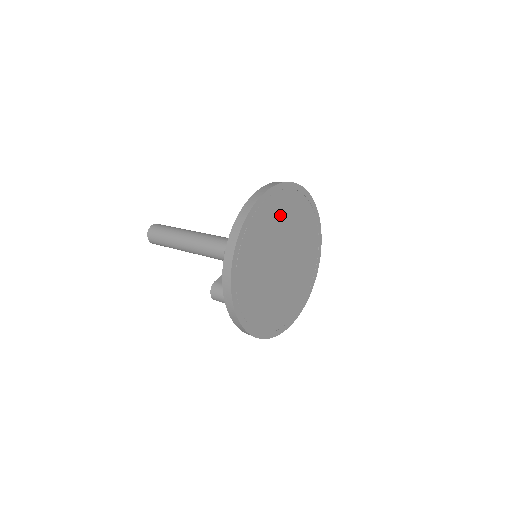
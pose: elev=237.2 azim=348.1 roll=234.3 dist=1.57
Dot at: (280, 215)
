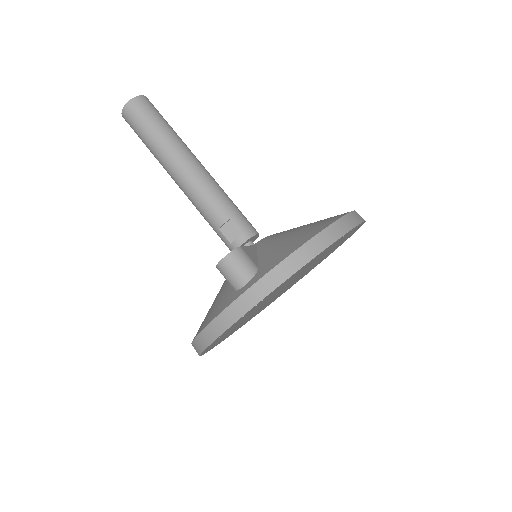
Dot at: (332, 249)
